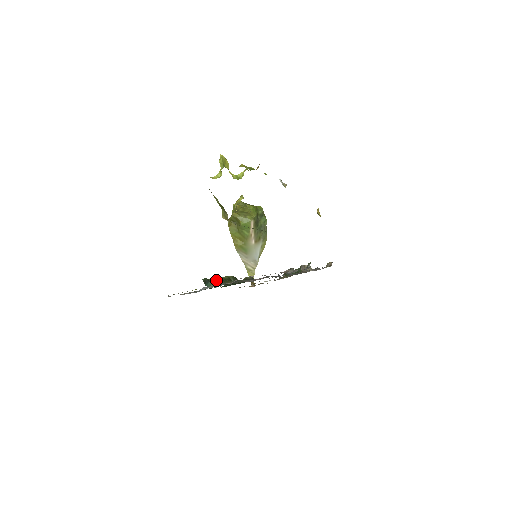
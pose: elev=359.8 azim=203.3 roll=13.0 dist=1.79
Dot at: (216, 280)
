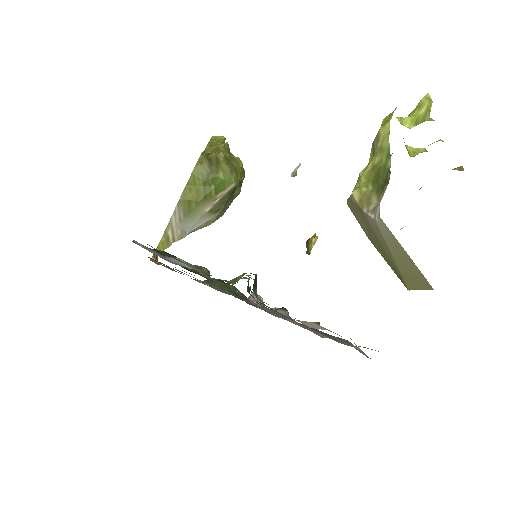
Dot at: occluded
